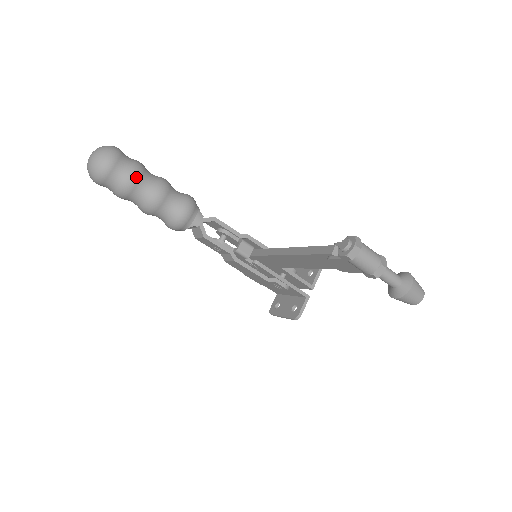
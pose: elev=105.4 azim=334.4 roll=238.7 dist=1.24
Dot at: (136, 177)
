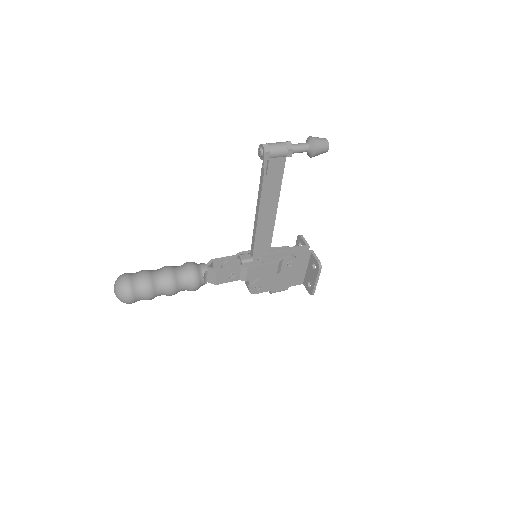
Dot at: (147, 274)
